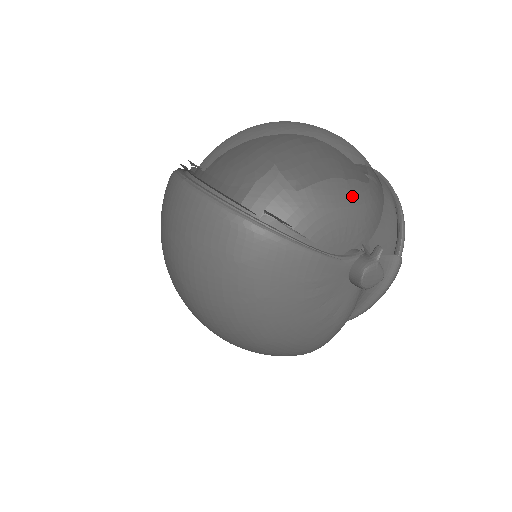
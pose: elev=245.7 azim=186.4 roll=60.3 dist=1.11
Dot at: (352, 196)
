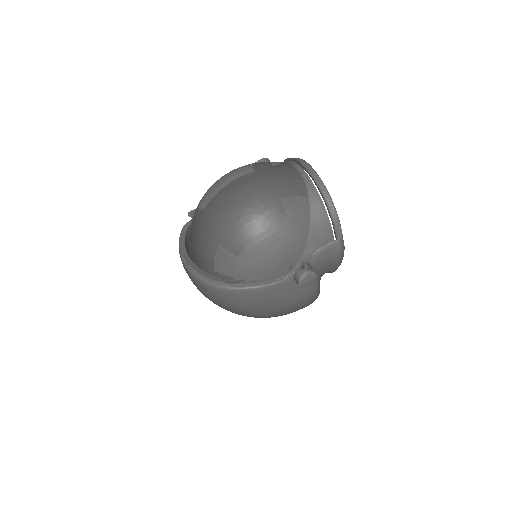
Dot at: (274, 239)
